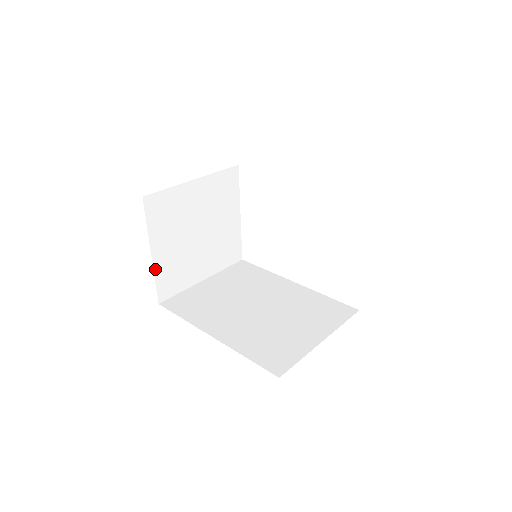
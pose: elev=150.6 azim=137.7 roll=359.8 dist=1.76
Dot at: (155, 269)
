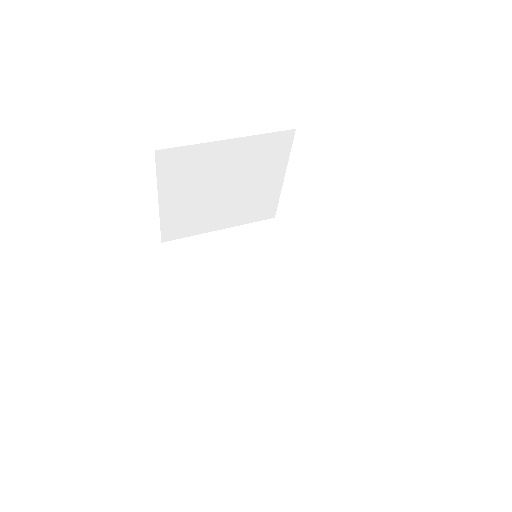
Dot at: (162, 215)
